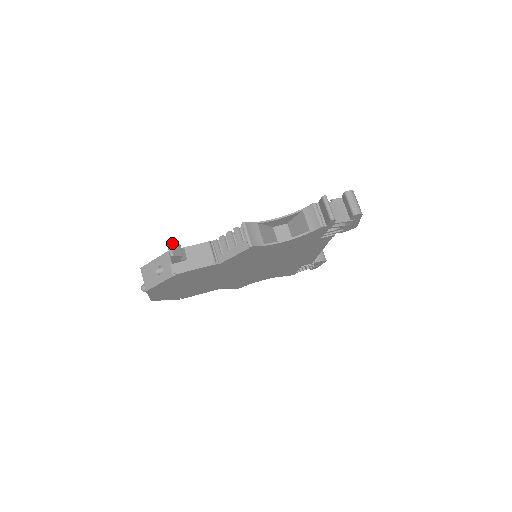
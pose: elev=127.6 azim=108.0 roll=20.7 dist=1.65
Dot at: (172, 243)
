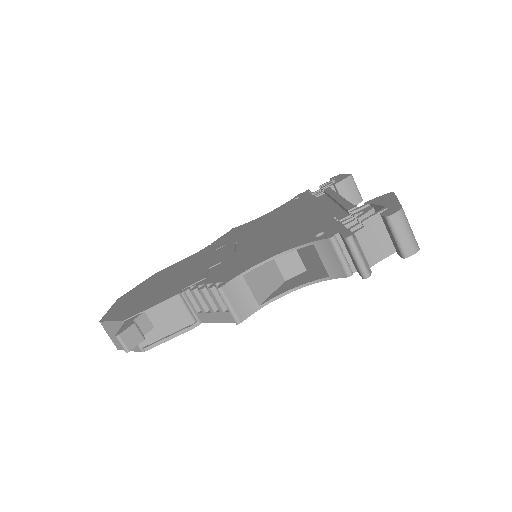
Dot at: (121, 332)
